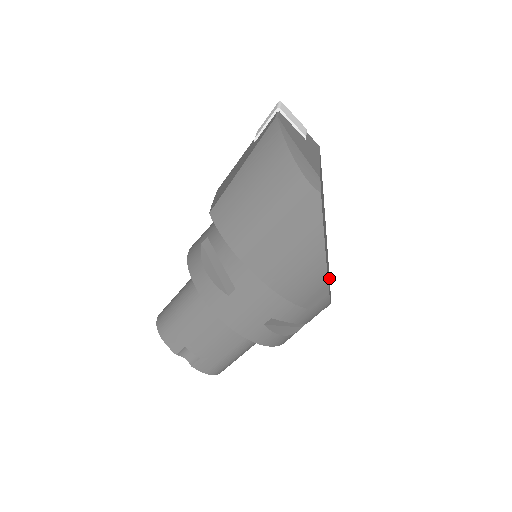
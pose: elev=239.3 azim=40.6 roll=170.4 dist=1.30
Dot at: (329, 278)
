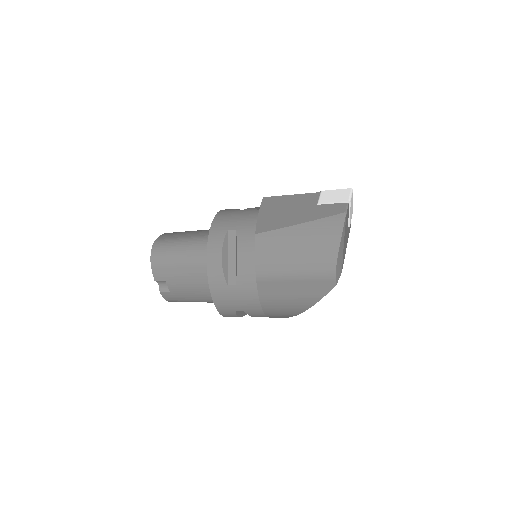
Dot at: occluded
